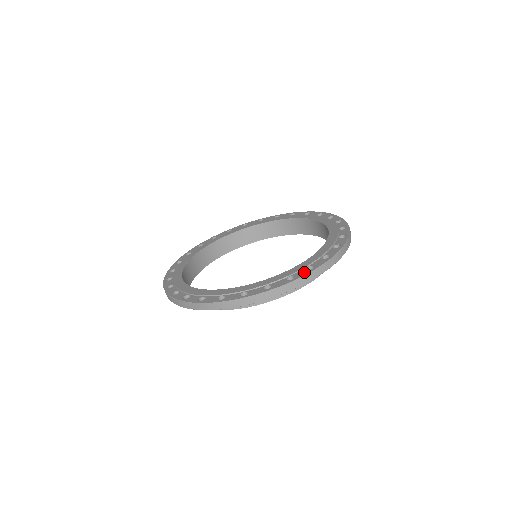
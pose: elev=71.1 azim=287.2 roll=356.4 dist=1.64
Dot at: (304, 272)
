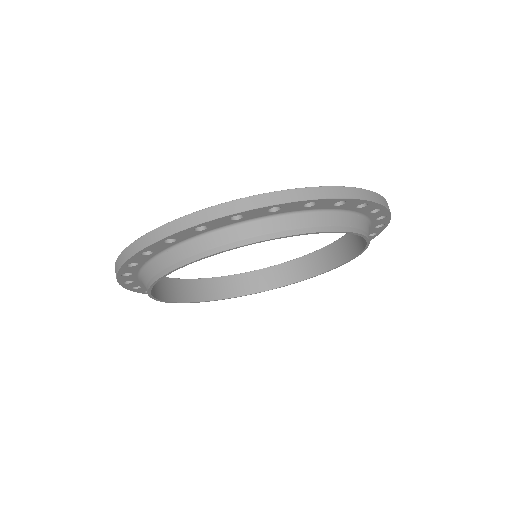
Dot at: occluded
